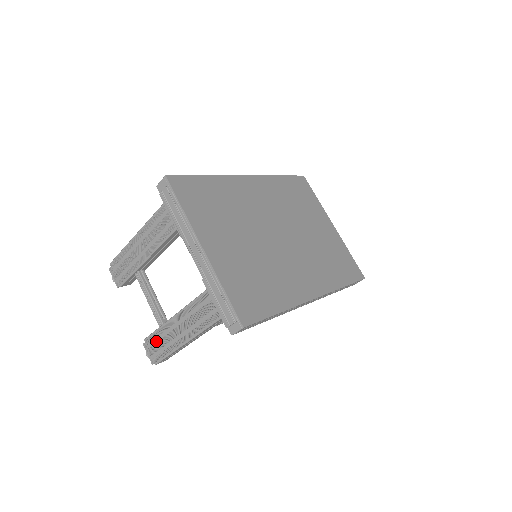
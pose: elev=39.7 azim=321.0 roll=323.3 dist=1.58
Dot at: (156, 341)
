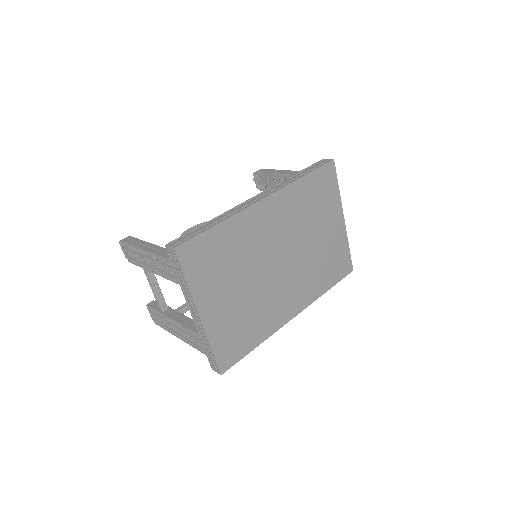
Dot at: (156, 315)
